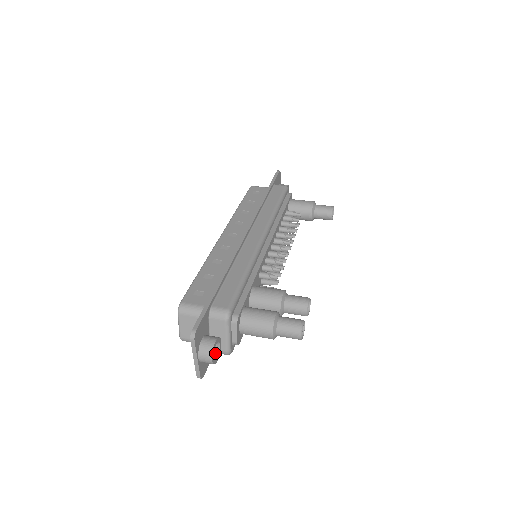
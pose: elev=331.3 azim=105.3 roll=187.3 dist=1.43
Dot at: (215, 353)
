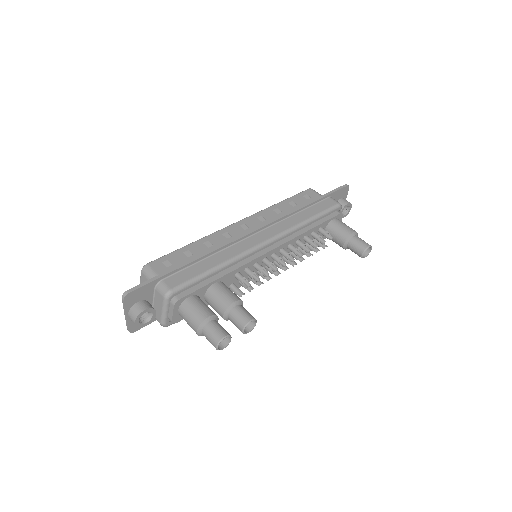
Dot at: (146, 319)
